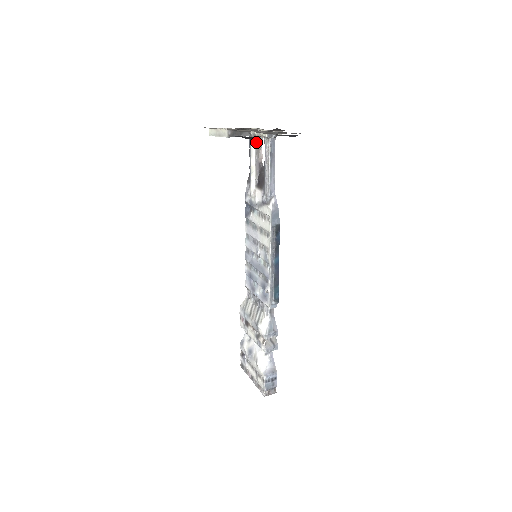
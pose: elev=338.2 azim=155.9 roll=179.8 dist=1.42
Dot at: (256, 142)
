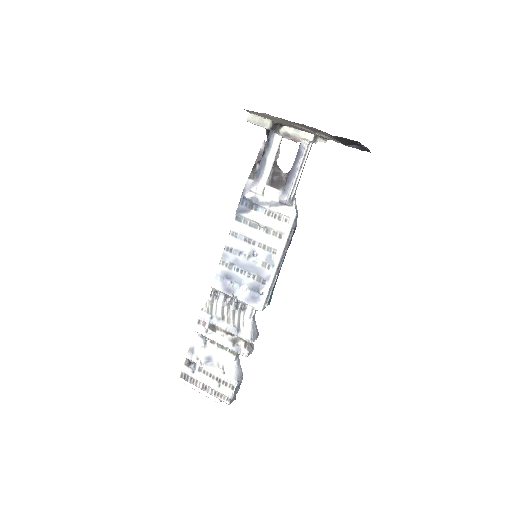
Dot at: (281, 140)
